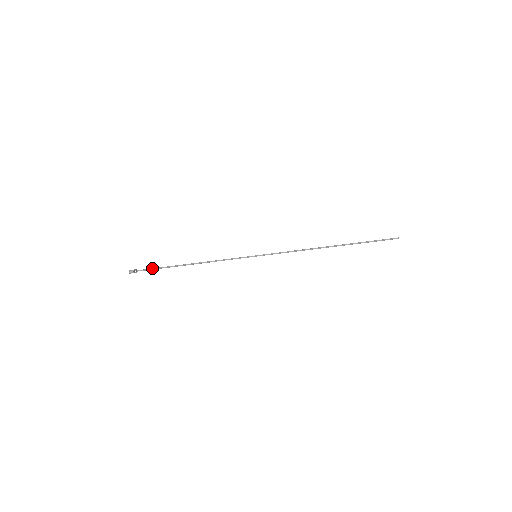
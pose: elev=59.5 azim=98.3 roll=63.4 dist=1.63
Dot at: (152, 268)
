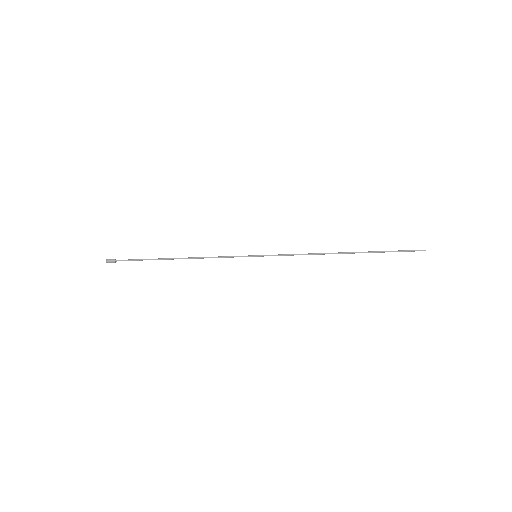
Dot at: occluded
